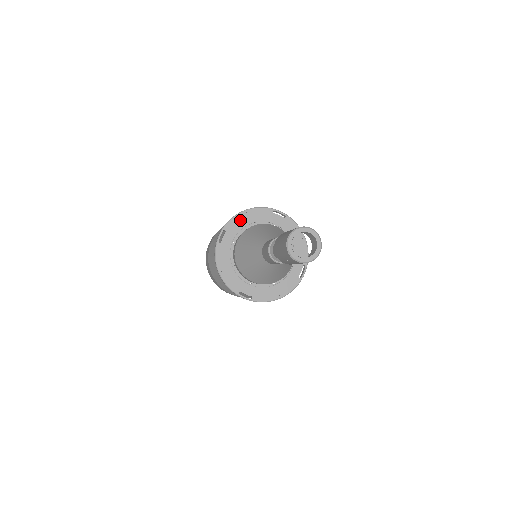
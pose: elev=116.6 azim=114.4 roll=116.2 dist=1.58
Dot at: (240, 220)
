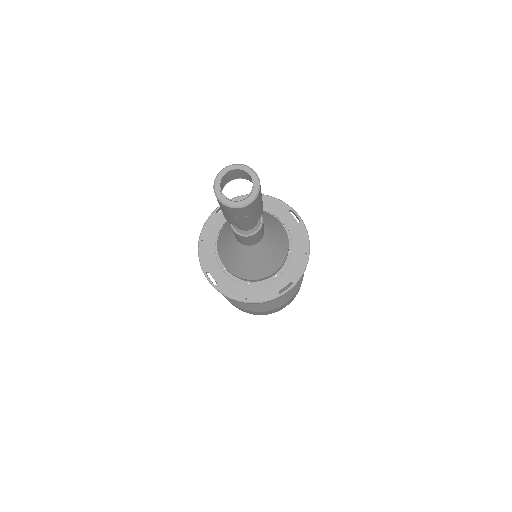
Dot at: occluded
